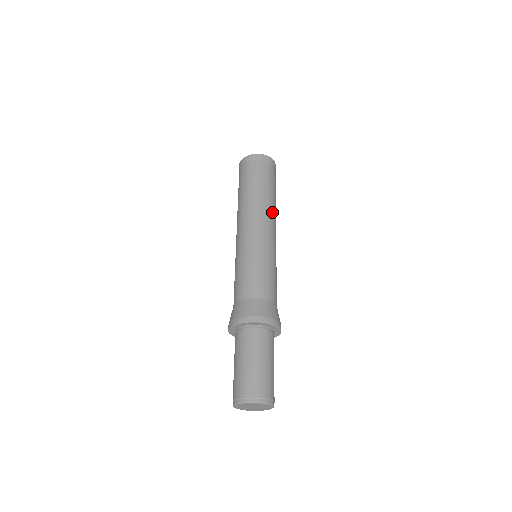
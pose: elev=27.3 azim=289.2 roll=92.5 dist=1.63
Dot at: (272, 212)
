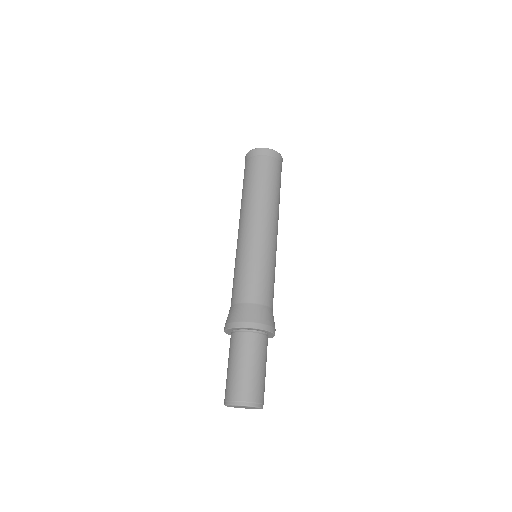
Dot at: (278, 218)
